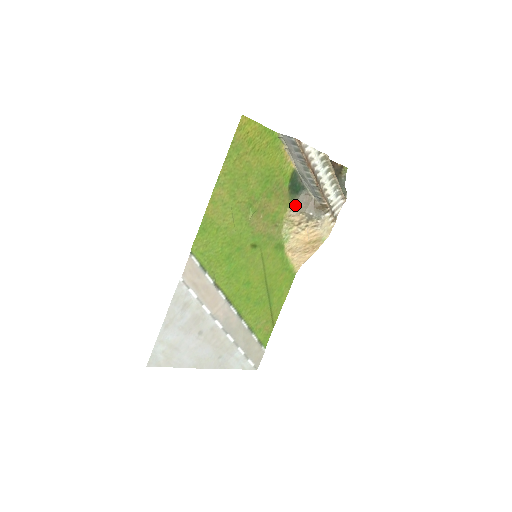
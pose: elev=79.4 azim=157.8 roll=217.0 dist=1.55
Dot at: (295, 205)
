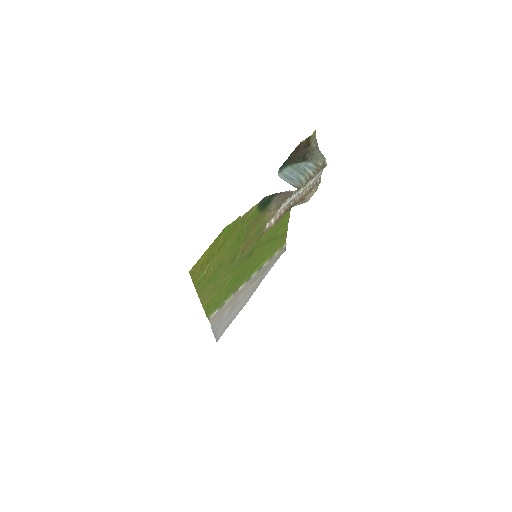
Dot at: (272, 207)
